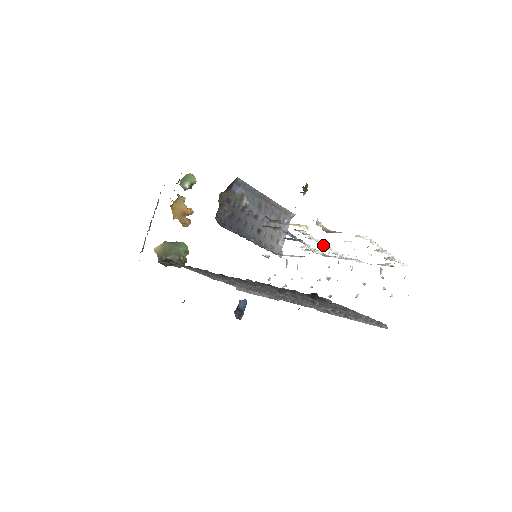
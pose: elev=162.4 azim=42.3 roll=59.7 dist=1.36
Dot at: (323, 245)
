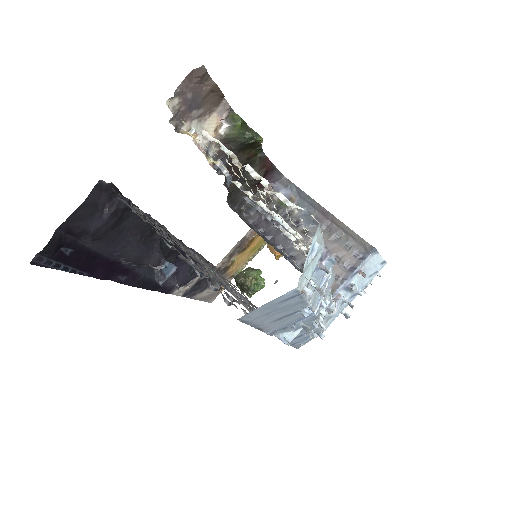
Dot at: (268, 212)
